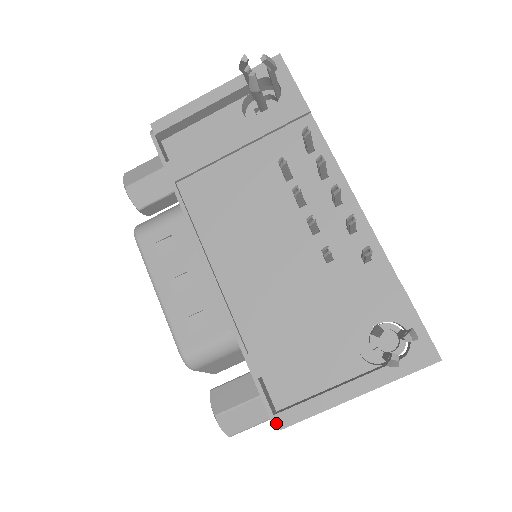
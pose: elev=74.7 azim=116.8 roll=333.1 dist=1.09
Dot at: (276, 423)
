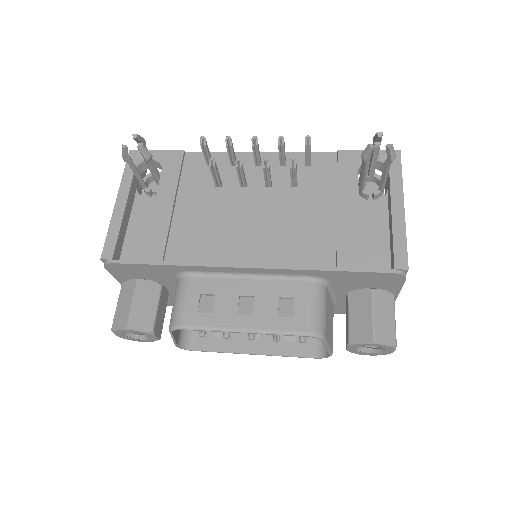
Dot at: (401, 272)
